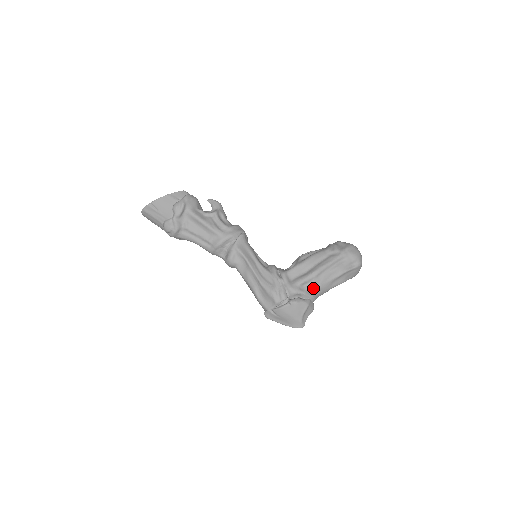
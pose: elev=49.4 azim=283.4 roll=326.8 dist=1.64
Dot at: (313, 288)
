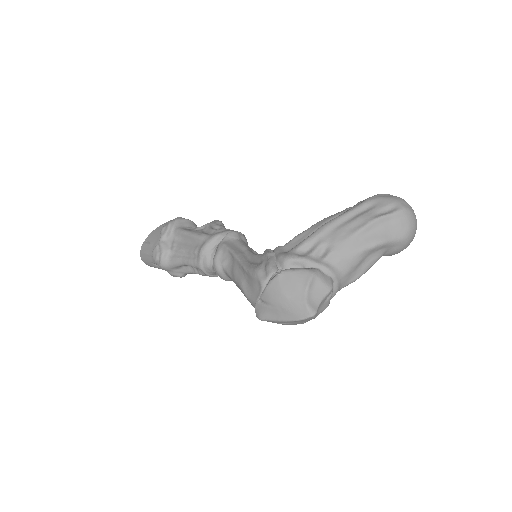
Dot at: (323, 254)
